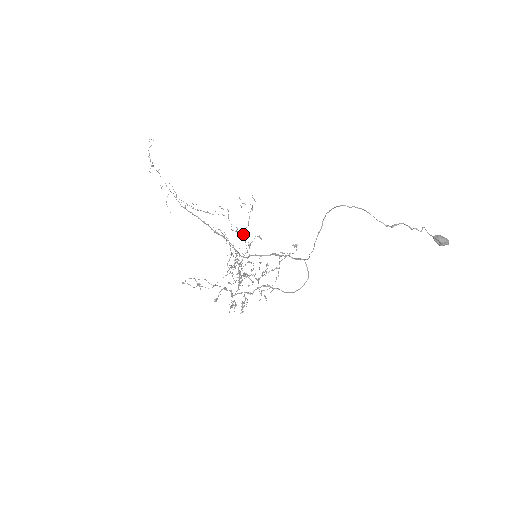
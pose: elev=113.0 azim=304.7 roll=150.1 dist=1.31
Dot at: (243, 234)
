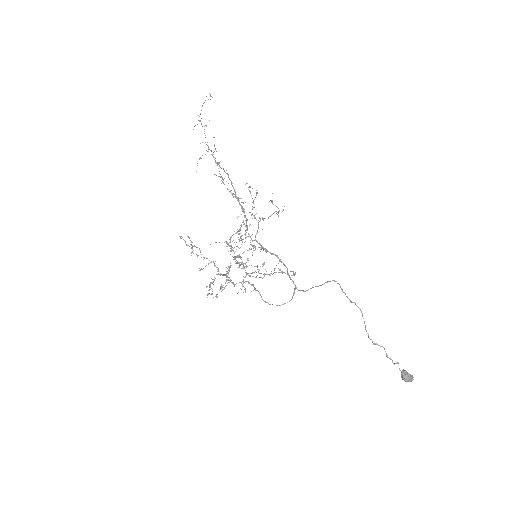
Dot at: (260, 220)
